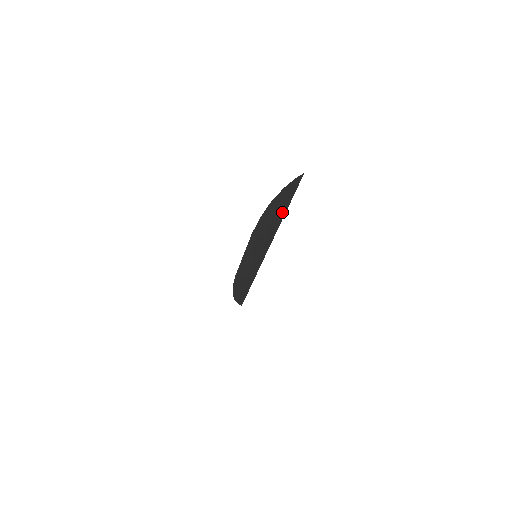
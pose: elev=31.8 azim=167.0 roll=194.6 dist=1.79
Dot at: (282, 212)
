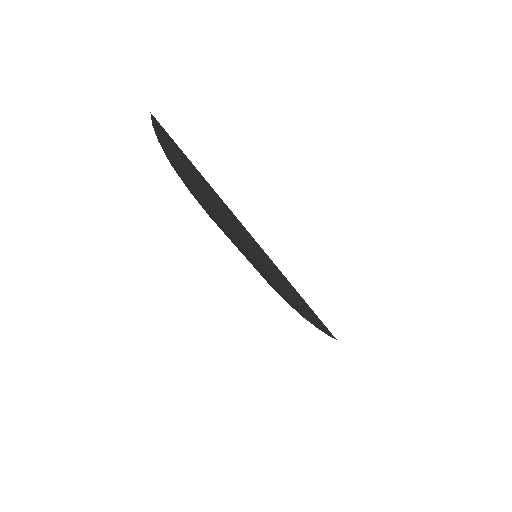
Dot at: (205, 183)
